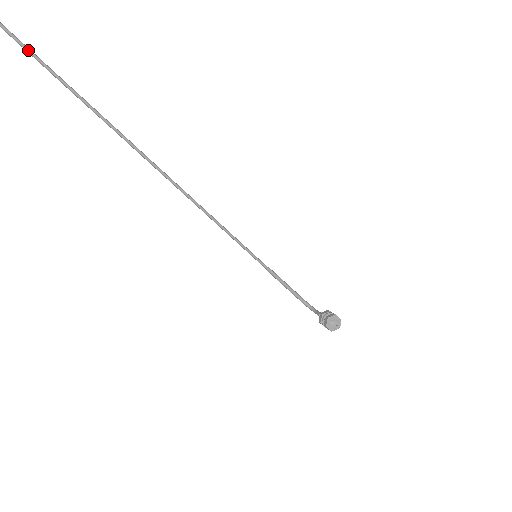
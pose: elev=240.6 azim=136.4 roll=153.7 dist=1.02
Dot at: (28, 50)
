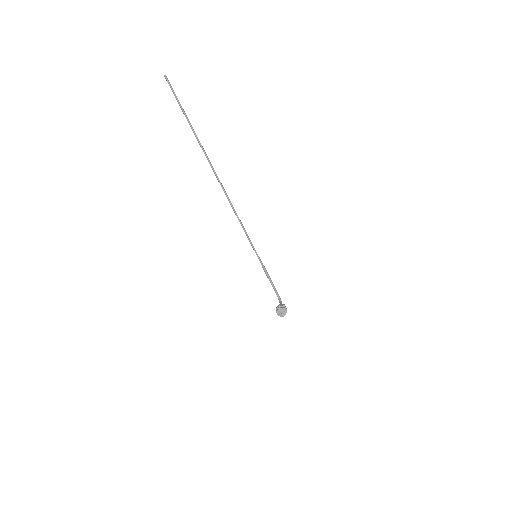
Dot at: (183, 110)
